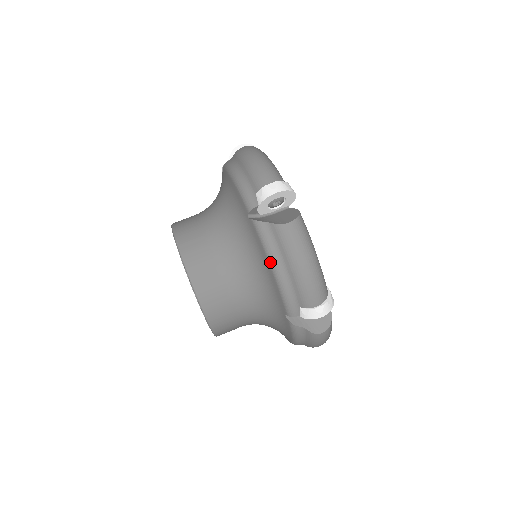
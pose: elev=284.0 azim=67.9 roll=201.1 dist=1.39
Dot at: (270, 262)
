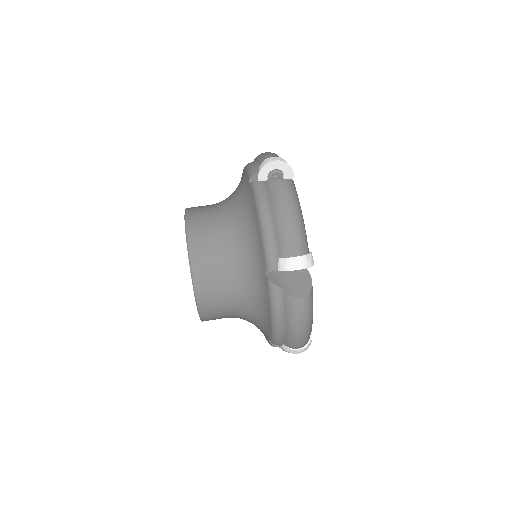
Dot at: (258, 211)
